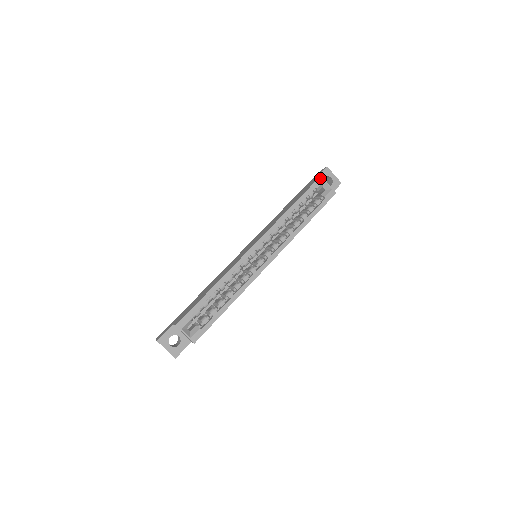
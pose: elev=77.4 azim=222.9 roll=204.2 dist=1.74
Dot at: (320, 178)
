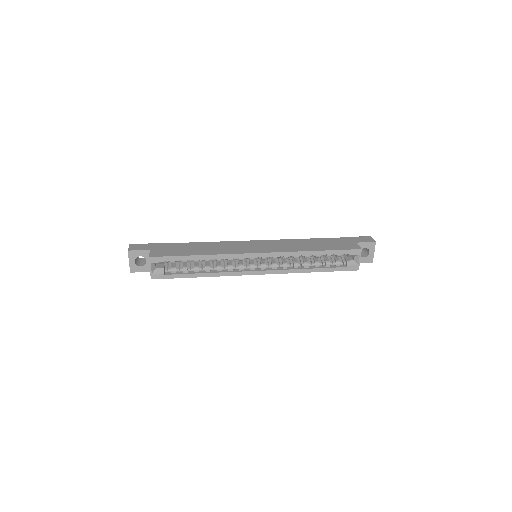
Dot at: (359, 250)
